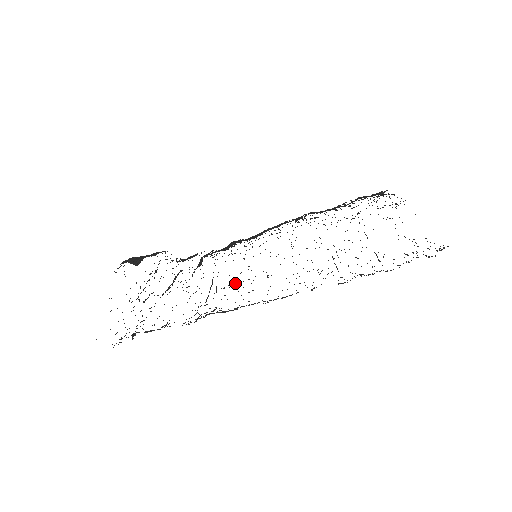
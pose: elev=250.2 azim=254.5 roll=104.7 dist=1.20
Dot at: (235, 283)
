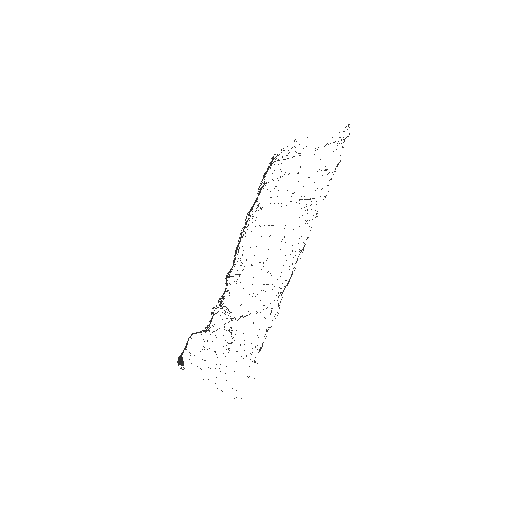
Dot at: occluded
